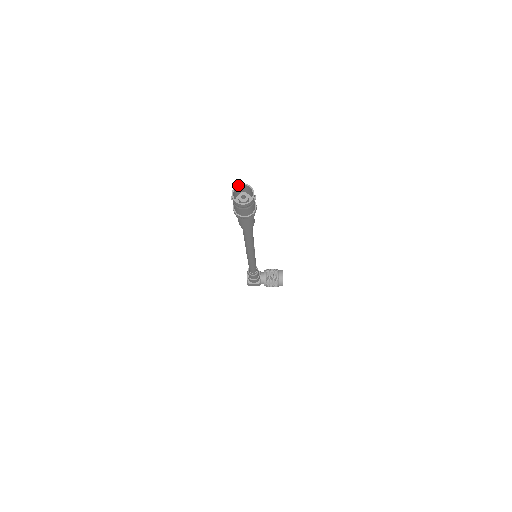
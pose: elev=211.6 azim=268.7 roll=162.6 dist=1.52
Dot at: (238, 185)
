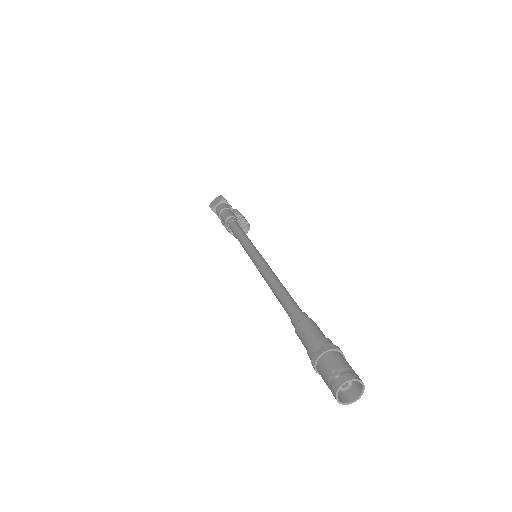
Dot at: (358, 380)
